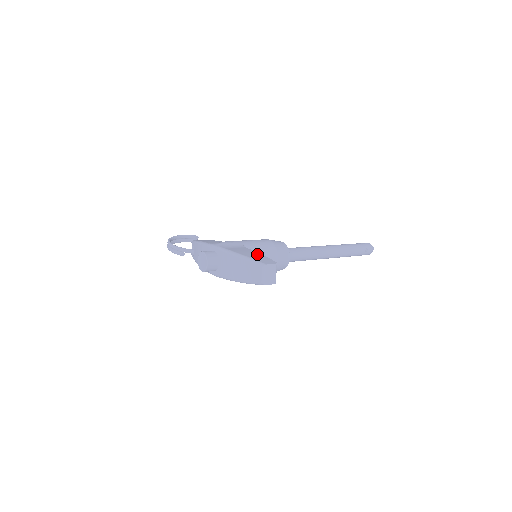
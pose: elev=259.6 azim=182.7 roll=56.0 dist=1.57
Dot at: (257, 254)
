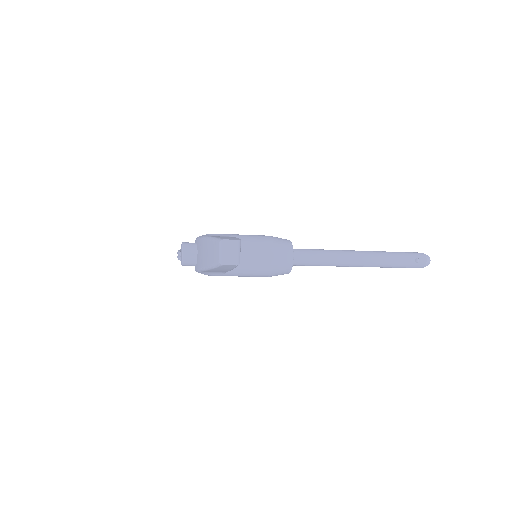
Dot at: occluded
